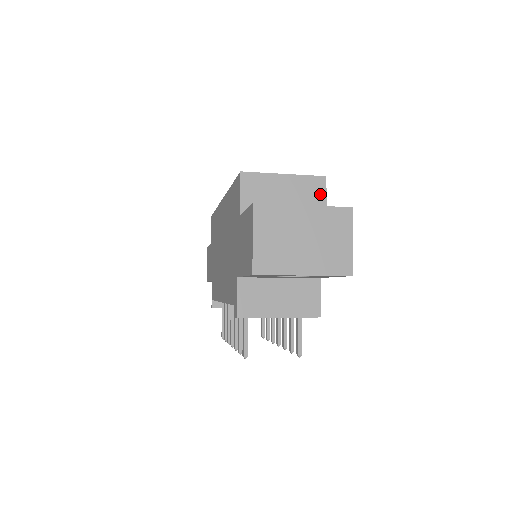
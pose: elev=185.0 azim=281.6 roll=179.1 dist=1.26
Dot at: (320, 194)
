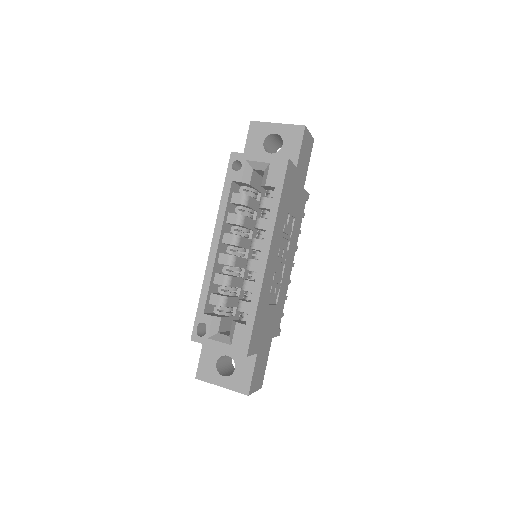
Dot at: occluded
